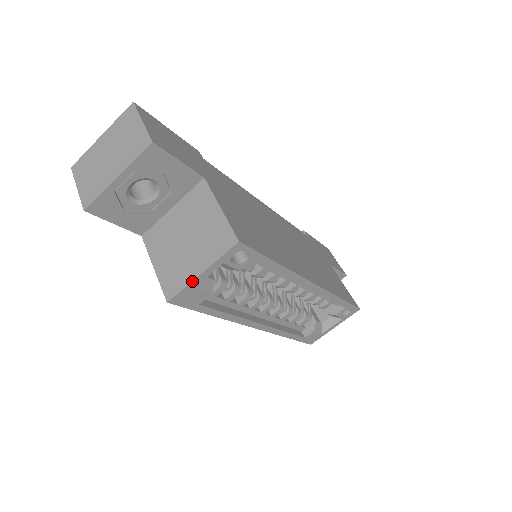
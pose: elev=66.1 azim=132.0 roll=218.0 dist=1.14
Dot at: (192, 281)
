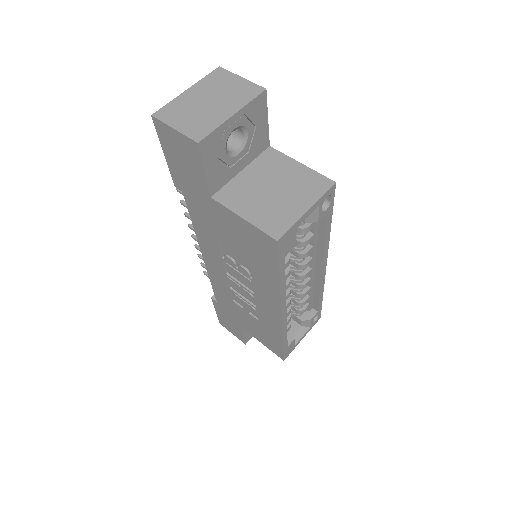
Dot at: (300, 219)
